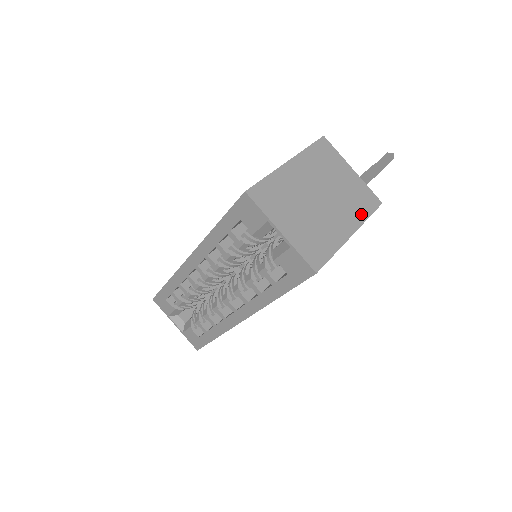
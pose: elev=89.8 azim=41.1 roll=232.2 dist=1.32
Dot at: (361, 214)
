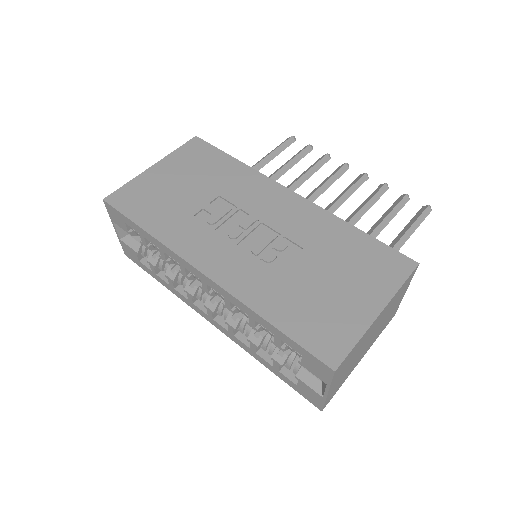
Dot at: (378, 336)
